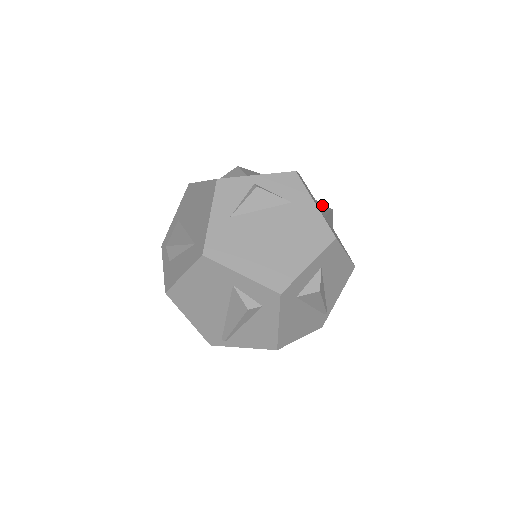
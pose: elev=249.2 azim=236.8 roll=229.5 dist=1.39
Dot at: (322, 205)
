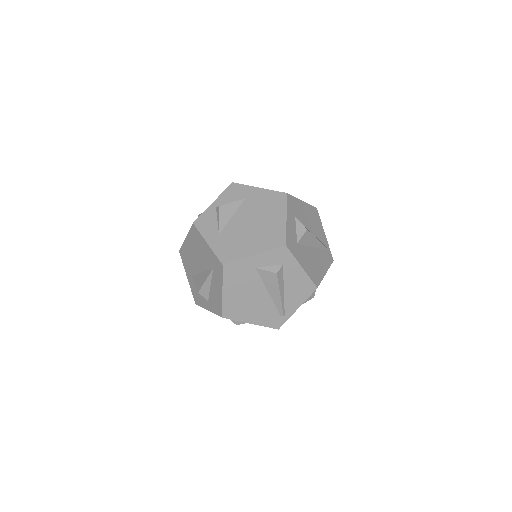
Dot at: occluded
